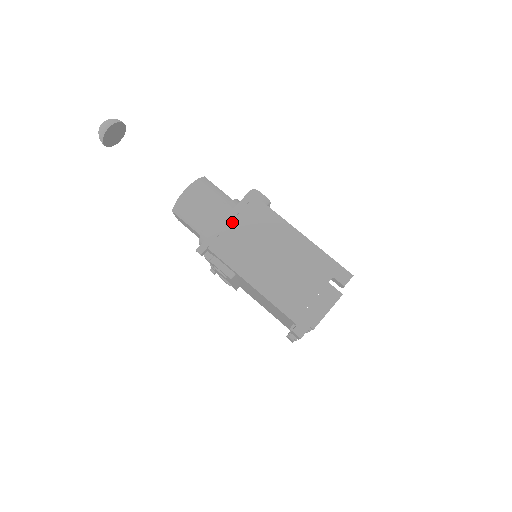
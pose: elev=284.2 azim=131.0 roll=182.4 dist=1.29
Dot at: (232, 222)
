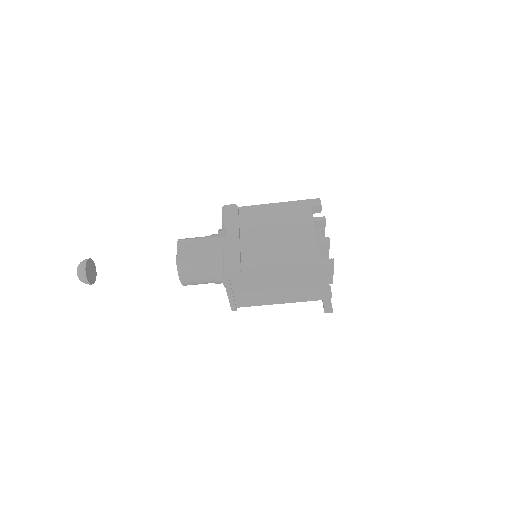
Dot at: (234, 293)
